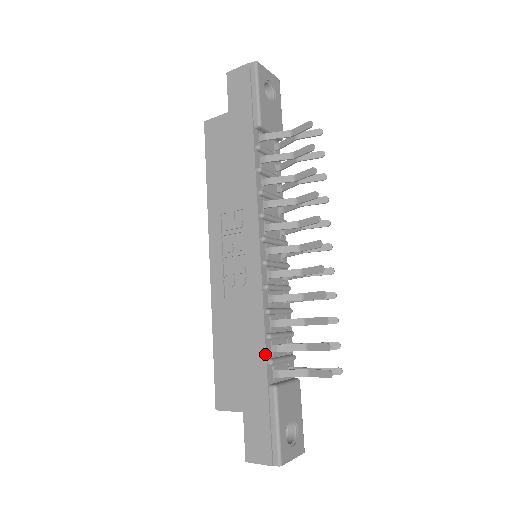
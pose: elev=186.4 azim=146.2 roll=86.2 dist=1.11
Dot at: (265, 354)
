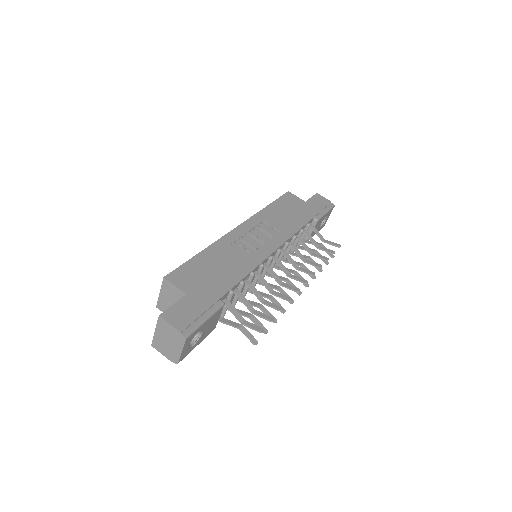
Dot at: (234, 285)
